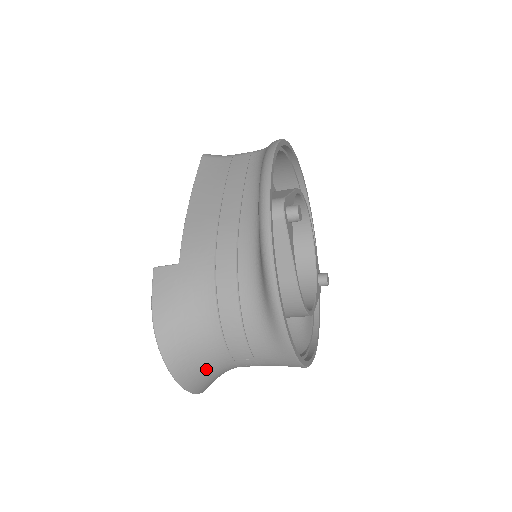
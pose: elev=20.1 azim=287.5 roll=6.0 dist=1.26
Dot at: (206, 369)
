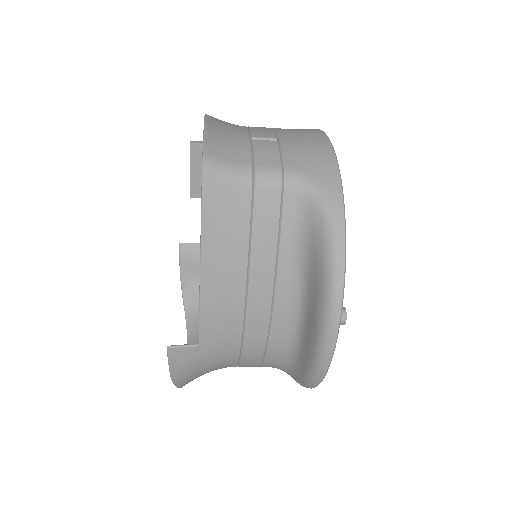
Dot at: occluded
